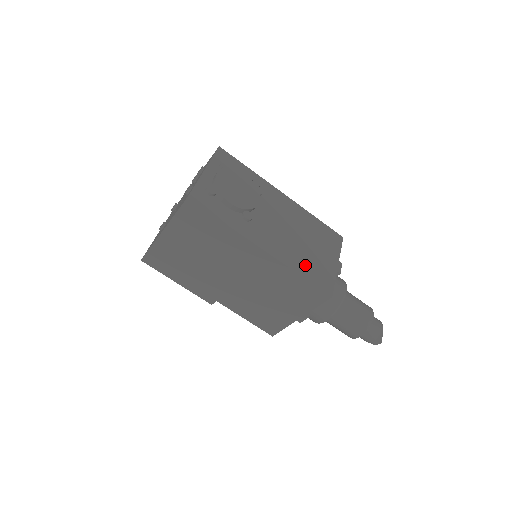
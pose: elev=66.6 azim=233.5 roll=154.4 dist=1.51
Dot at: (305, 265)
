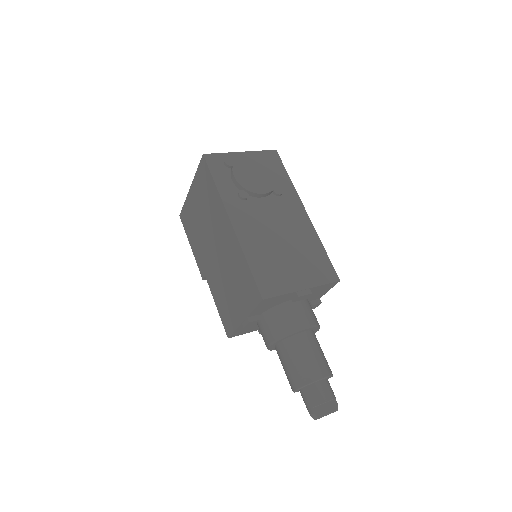
Dot at: (262, 260)
